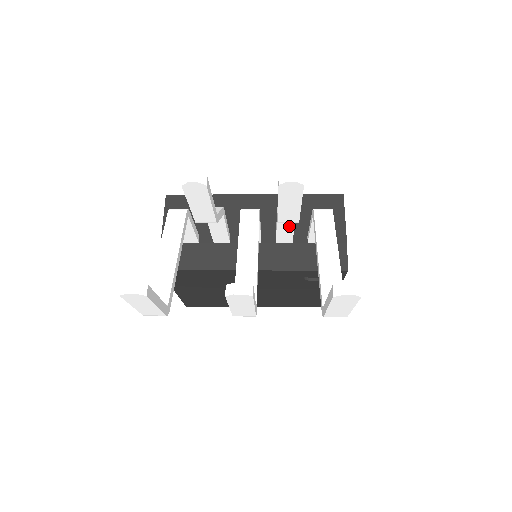
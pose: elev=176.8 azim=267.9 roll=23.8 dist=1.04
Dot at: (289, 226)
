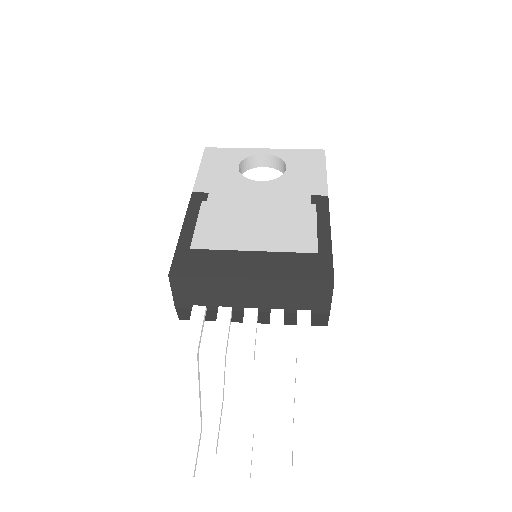
Dot at: (279, 340)
